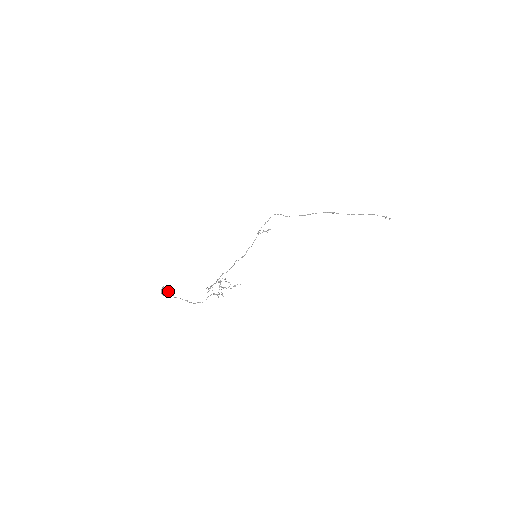
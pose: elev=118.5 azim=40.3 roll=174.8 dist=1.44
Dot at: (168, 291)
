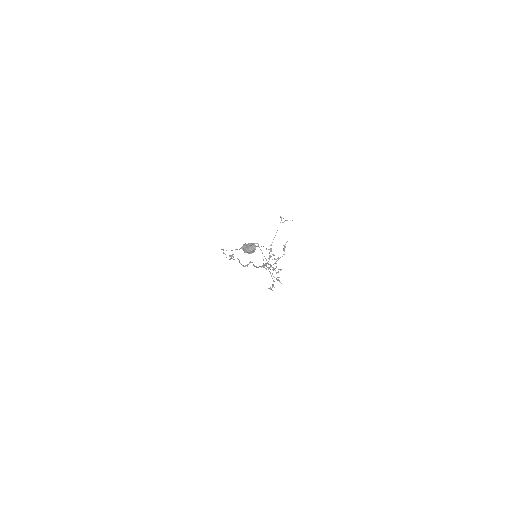
Dot at: (253, 244)
